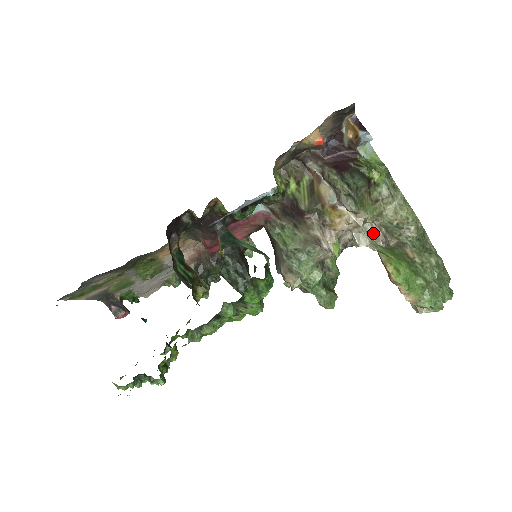
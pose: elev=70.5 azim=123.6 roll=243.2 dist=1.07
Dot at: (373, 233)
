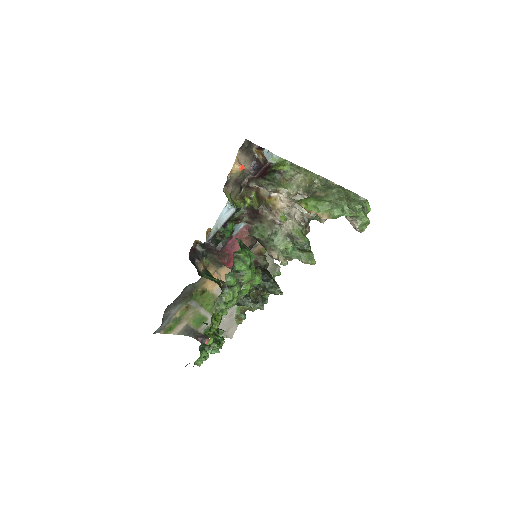
Dot at: occluded
